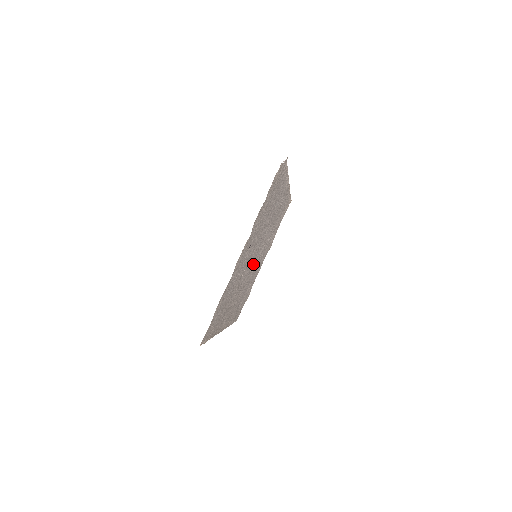
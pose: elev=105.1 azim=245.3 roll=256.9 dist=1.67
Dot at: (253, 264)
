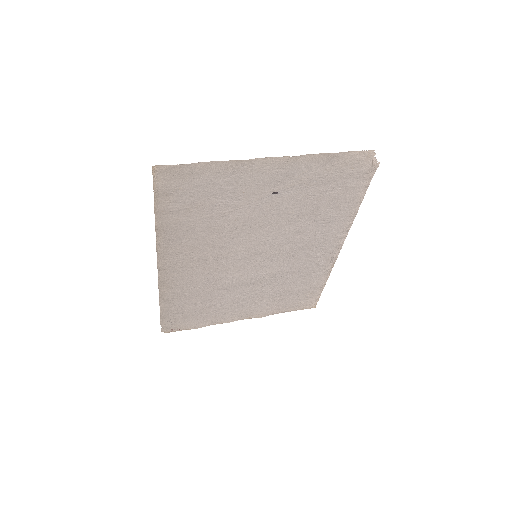
Dot at: (244, 265)
